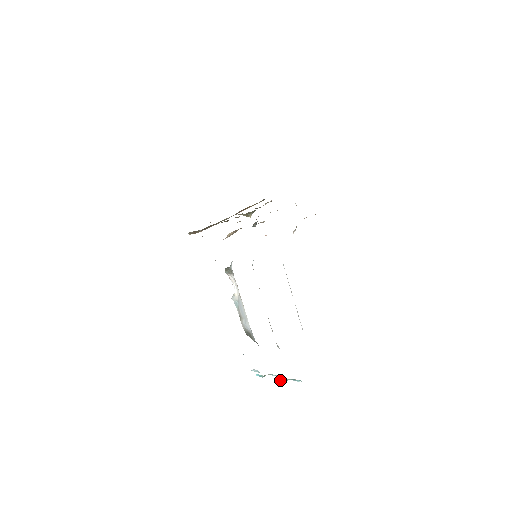
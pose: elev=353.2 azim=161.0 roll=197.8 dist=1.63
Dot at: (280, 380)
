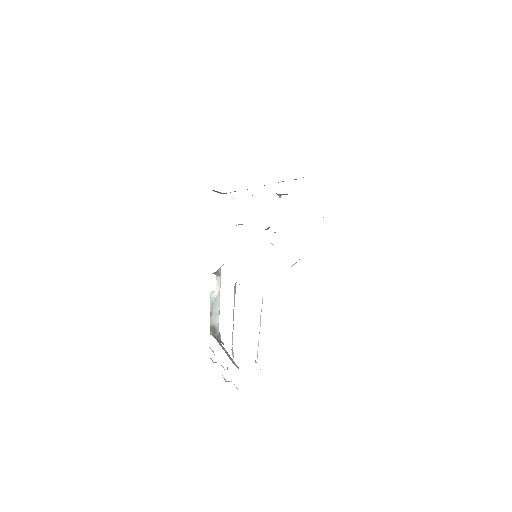
Dot at: (224, 378)
